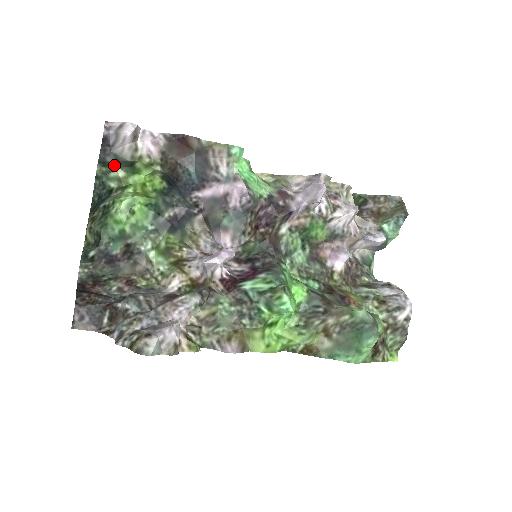
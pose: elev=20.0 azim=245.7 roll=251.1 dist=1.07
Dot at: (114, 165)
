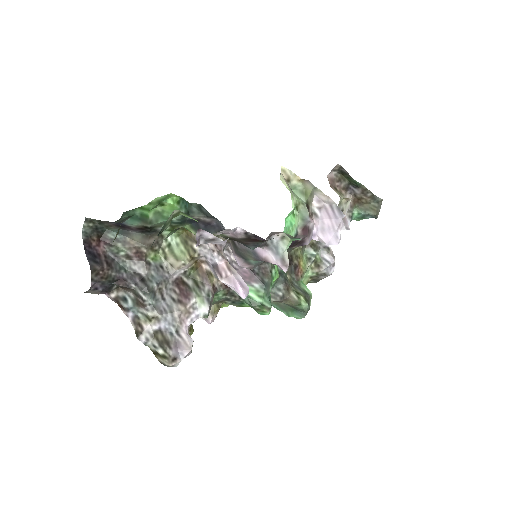
Dot at: occluded
